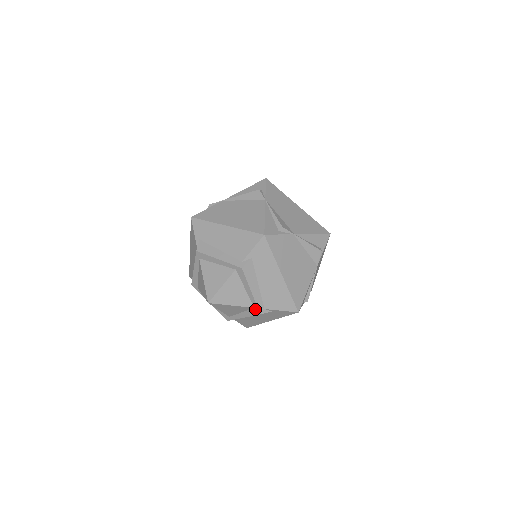
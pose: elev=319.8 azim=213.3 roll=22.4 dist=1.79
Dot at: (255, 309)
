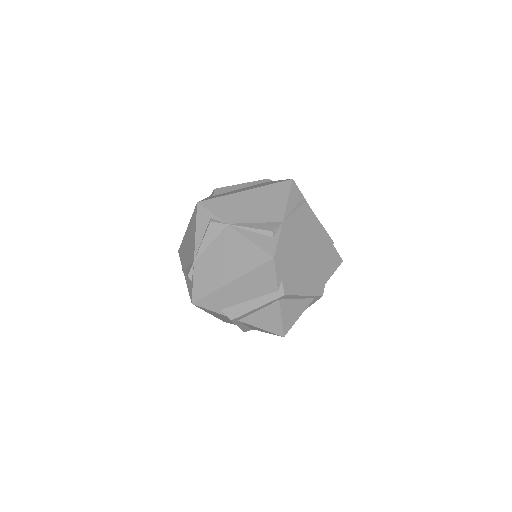
Dot at: (316, 298)
